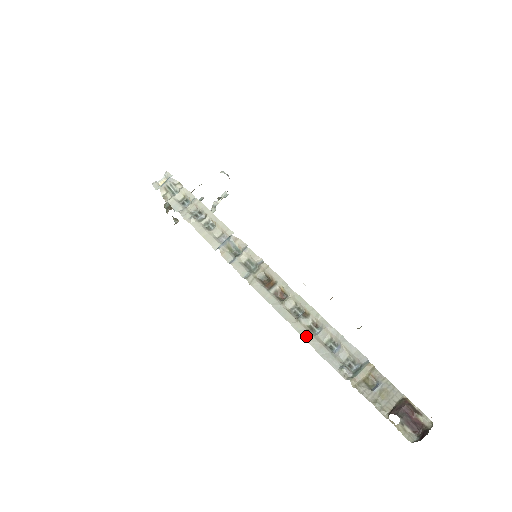
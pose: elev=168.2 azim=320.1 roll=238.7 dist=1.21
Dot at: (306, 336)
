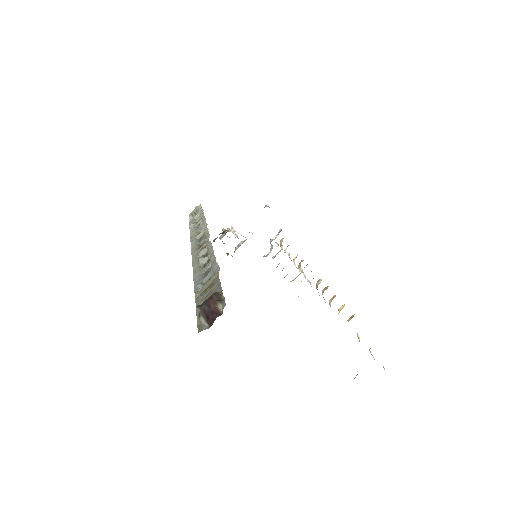
Dot at: (195, 271)
